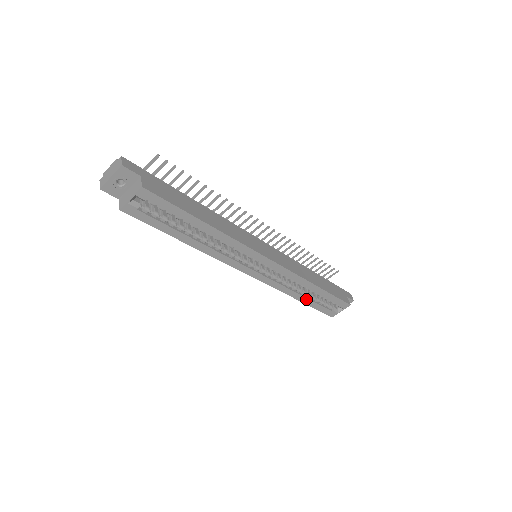
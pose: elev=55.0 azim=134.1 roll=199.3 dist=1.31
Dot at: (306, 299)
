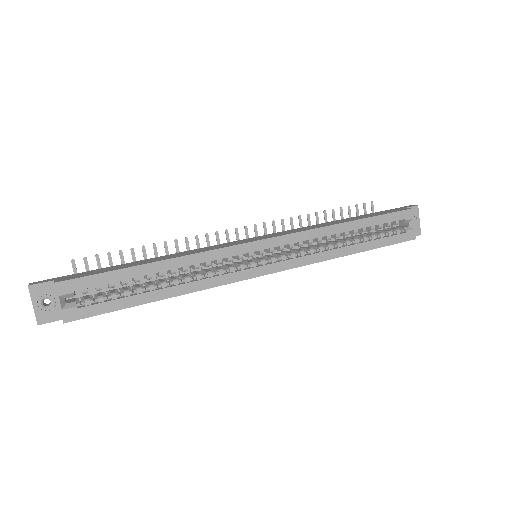
Dot at: (358, 246)
